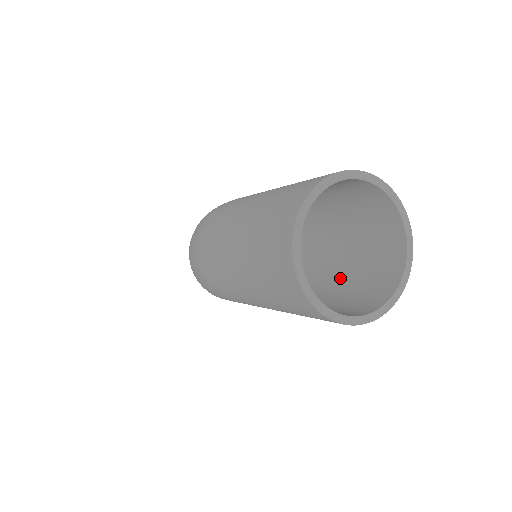
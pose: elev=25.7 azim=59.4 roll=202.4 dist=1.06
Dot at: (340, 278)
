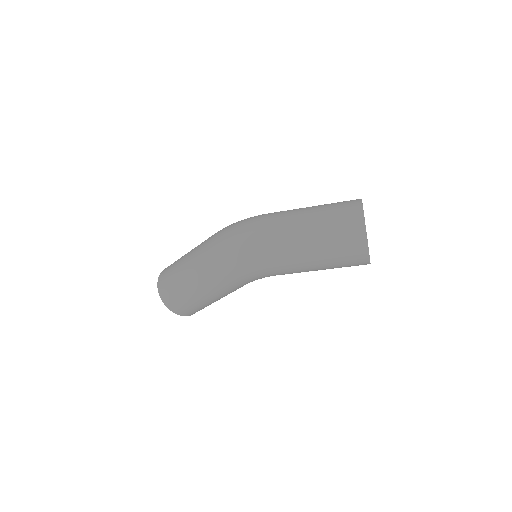
Dot at: occluded
